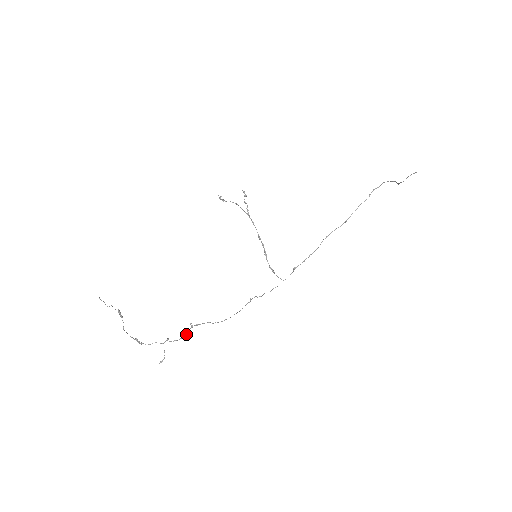
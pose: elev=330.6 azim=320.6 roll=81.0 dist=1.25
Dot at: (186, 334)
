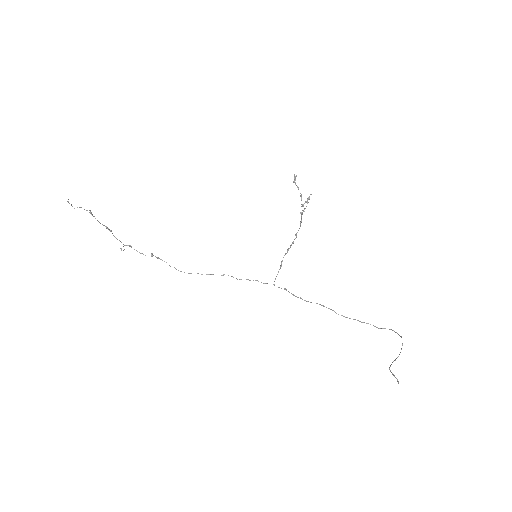
Dot at: (145, 255)
